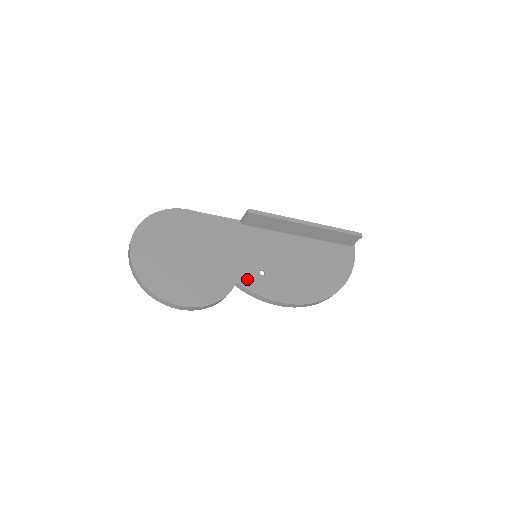
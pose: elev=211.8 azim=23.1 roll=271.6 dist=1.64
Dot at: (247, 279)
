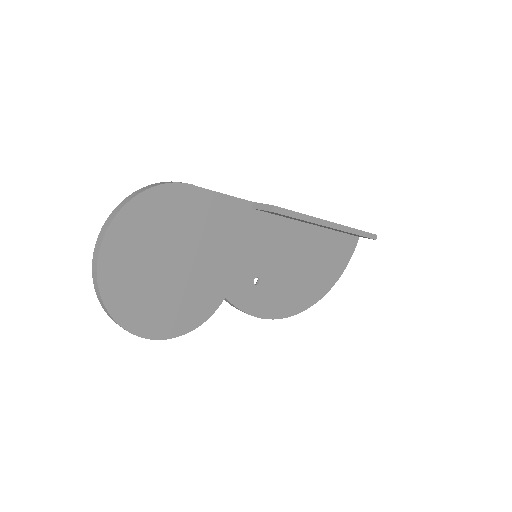
Dot at: (238, 292)
